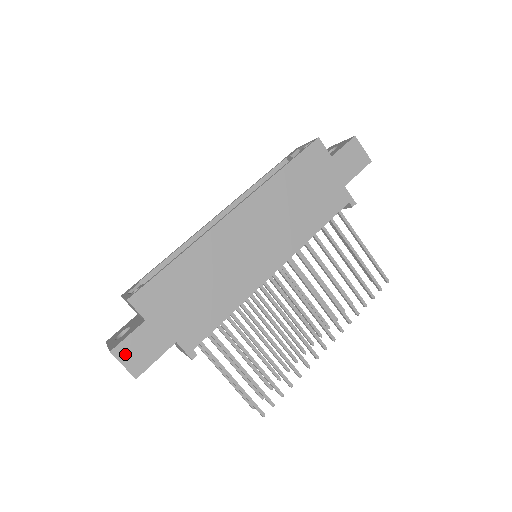
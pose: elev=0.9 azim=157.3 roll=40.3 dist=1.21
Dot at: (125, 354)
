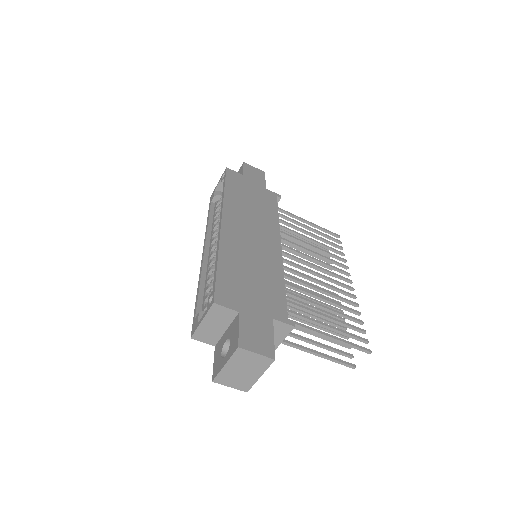
Dot at: (250, 344)
